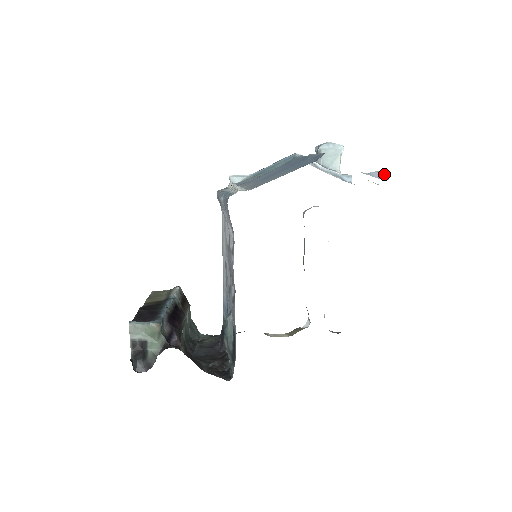
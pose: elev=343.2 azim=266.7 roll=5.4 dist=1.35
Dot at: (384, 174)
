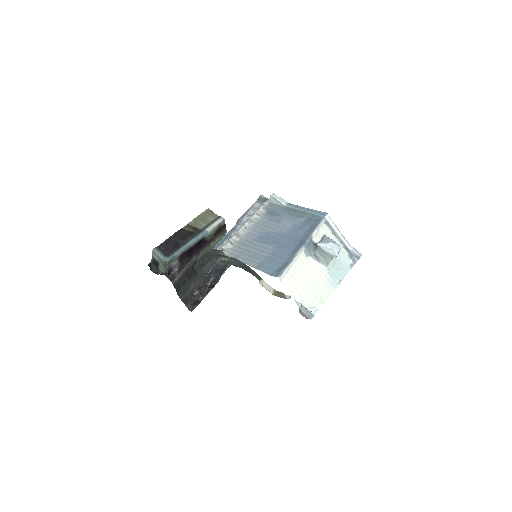
Dot at: (311, 314)
